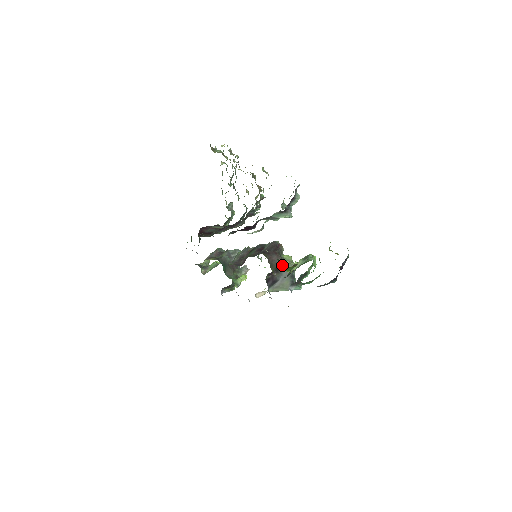
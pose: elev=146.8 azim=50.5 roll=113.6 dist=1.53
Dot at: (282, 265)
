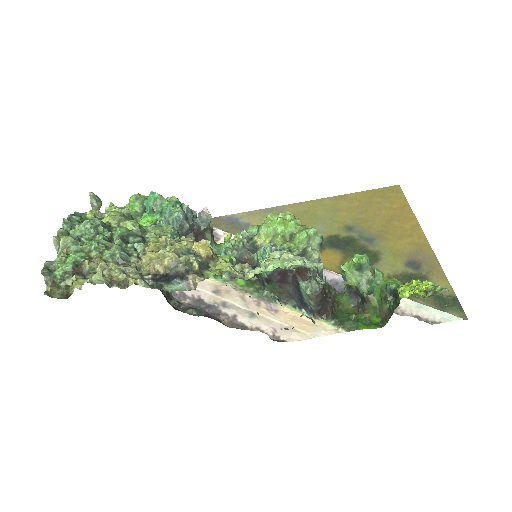
Dot at: occluded
